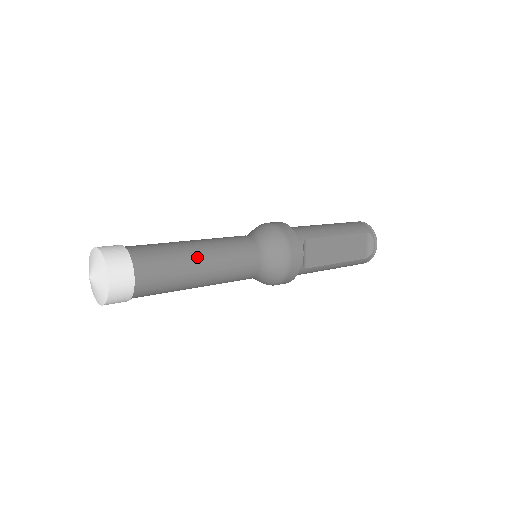
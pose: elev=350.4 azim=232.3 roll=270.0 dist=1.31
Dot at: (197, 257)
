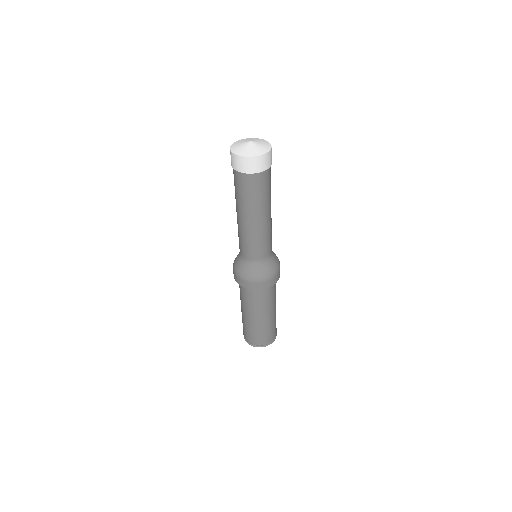
Dot at: occluded
